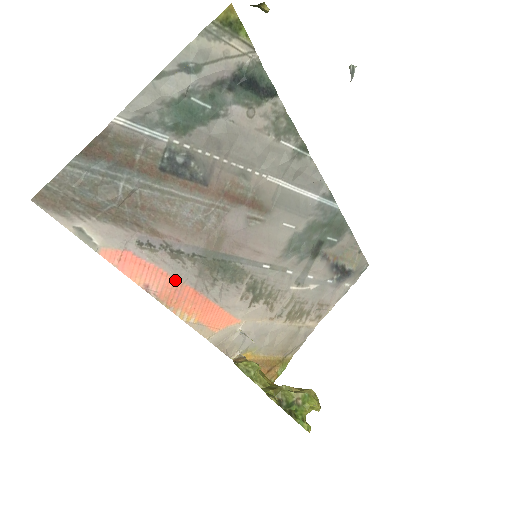
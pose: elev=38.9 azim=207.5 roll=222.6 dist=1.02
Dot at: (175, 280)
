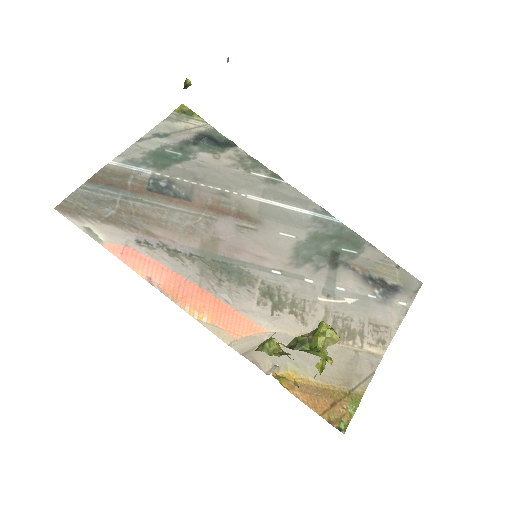
Dot at: (177, 276)
